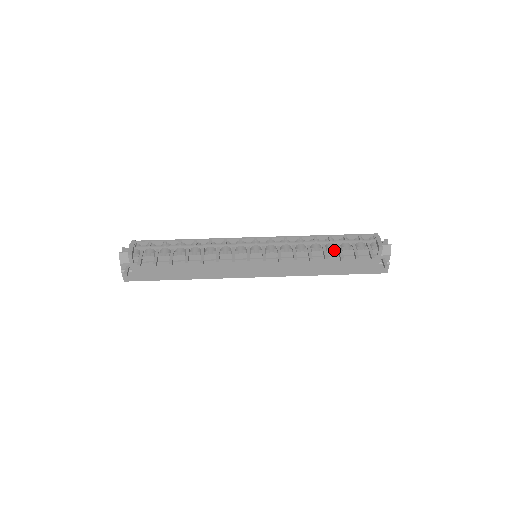
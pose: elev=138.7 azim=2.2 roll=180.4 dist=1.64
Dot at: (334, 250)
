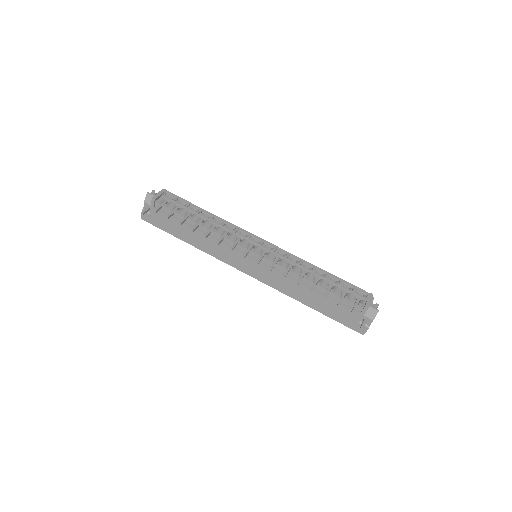
Dot at: (323, 287)
